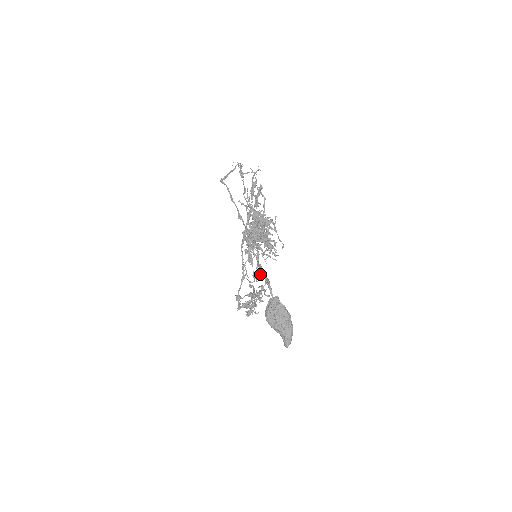
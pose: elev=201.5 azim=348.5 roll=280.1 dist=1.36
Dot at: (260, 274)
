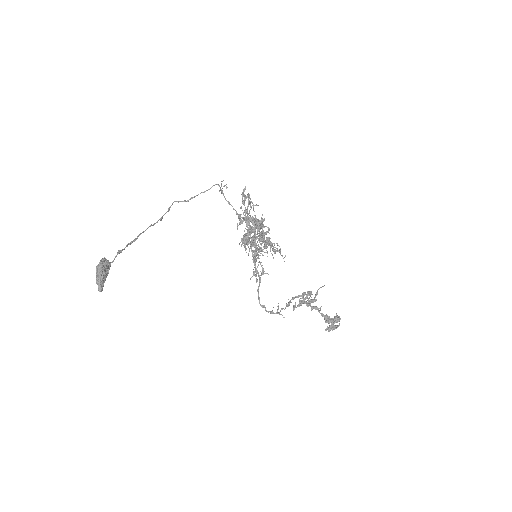
Dot at: (263, 272)
